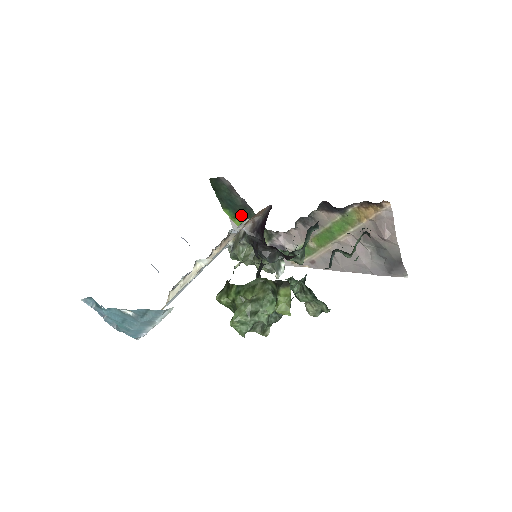
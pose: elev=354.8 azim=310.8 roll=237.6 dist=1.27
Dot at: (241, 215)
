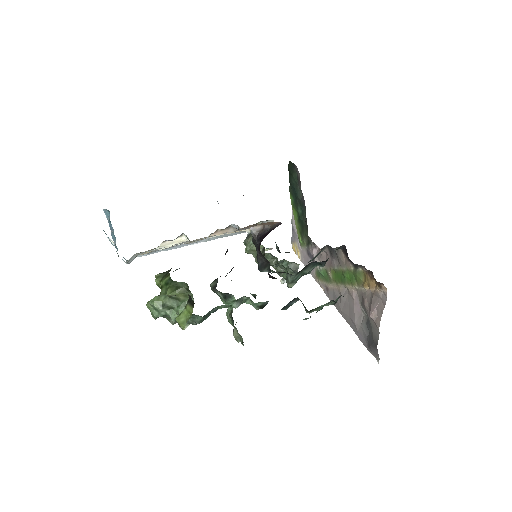
Dot at: (298, 208)
